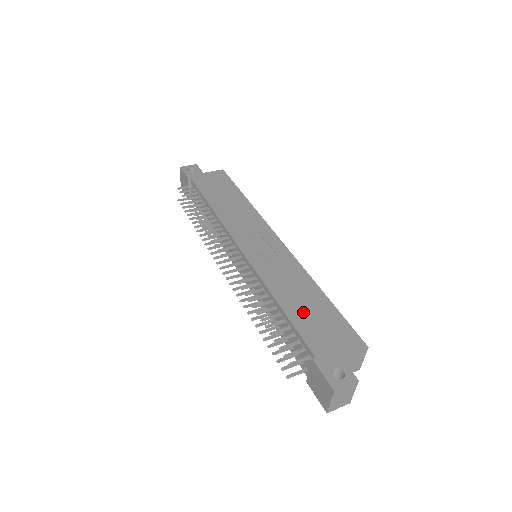
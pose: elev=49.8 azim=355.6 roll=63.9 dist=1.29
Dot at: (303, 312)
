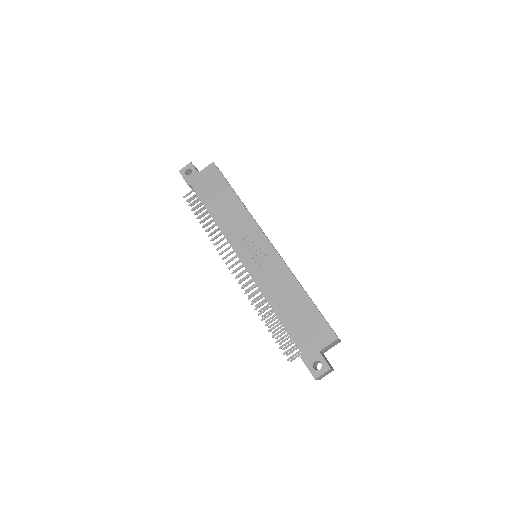
Dot at: (292, 316)
